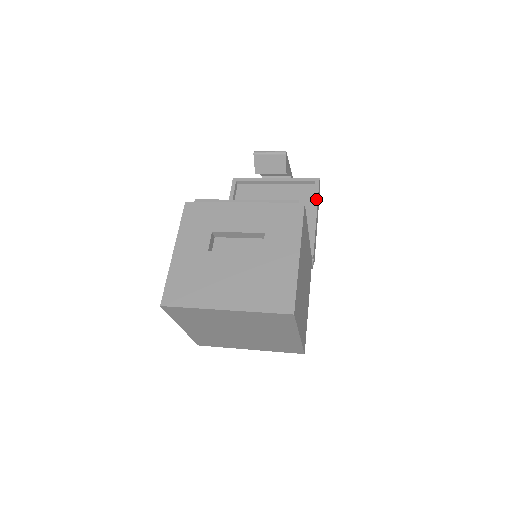
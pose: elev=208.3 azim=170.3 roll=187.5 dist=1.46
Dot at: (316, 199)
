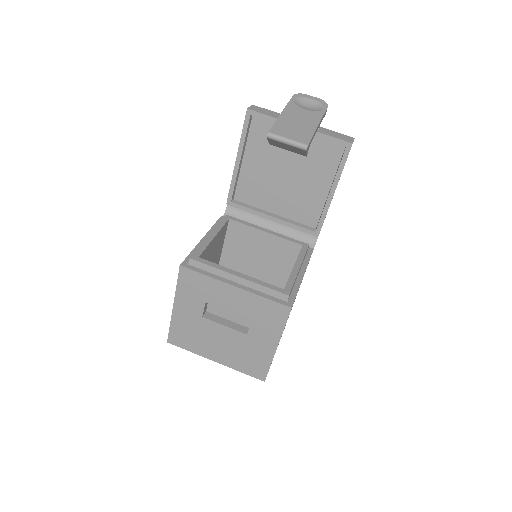
Dot at: (340, 173)
